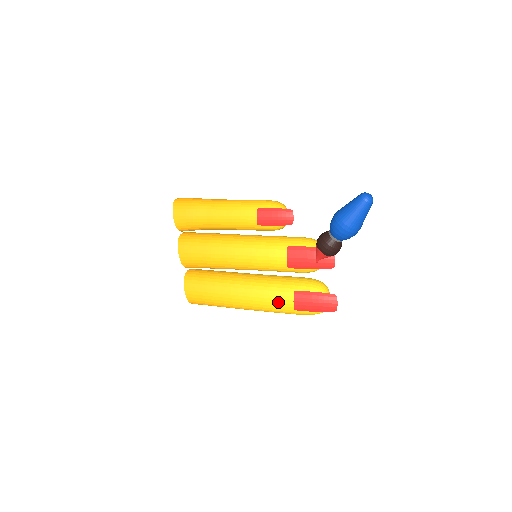
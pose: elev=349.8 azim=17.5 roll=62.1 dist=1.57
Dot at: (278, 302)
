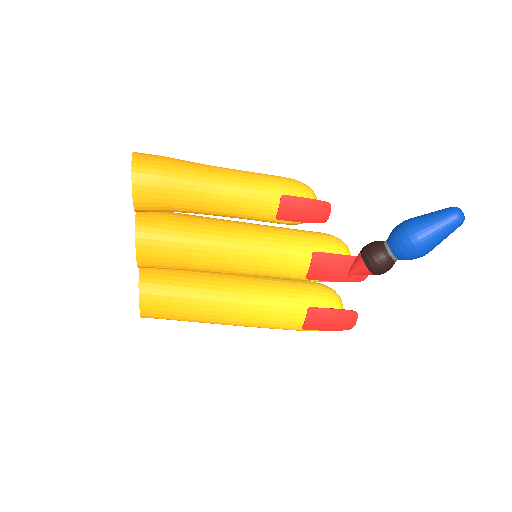
Dot at: (283, 321)
